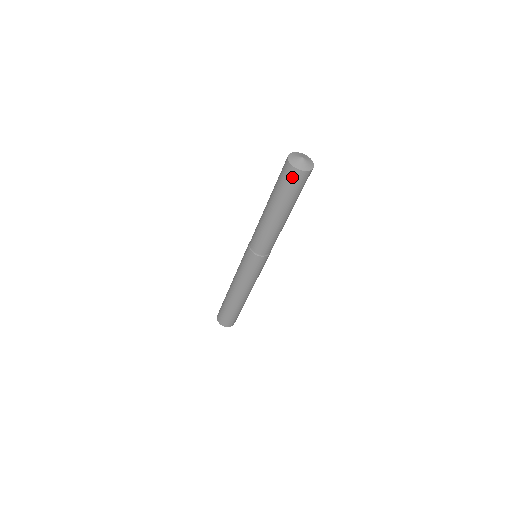
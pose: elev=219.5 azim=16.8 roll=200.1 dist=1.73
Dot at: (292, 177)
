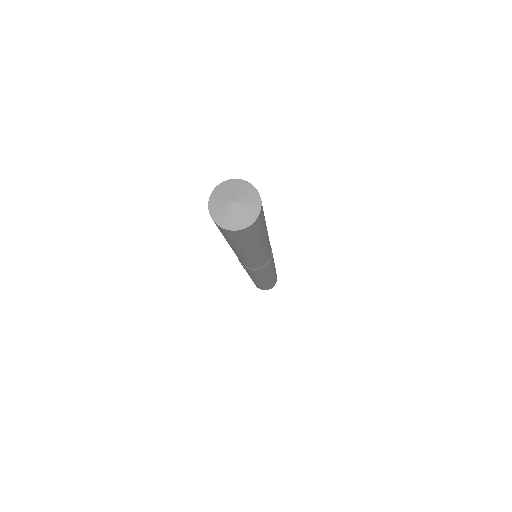
Dot at: (238, 235)
